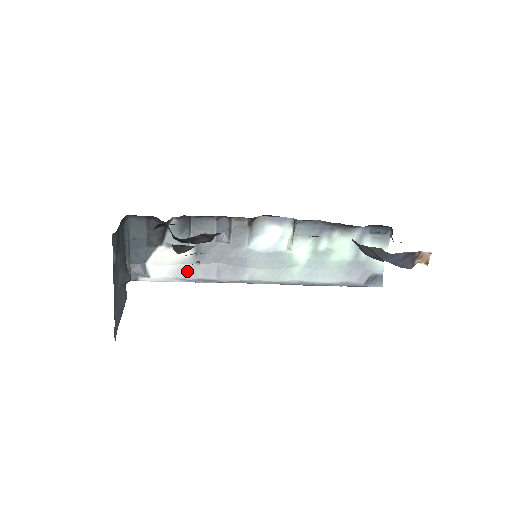
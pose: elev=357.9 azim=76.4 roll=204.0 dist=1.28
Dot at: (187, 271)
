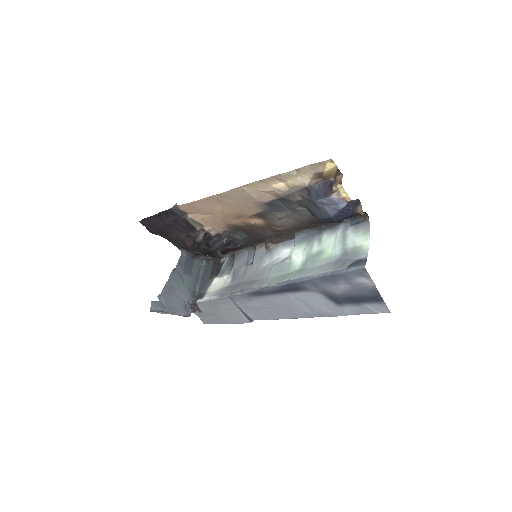
Dot at: (224, 290)
